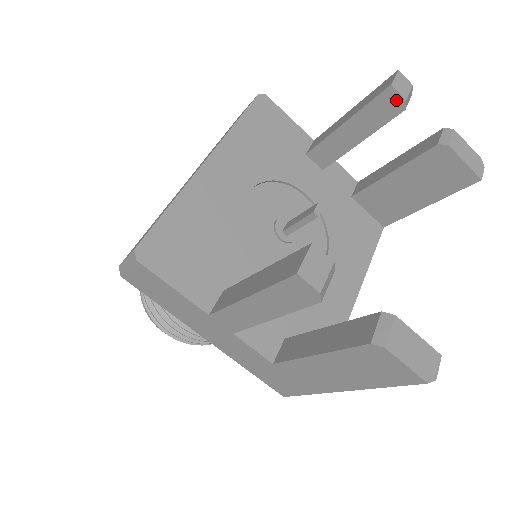
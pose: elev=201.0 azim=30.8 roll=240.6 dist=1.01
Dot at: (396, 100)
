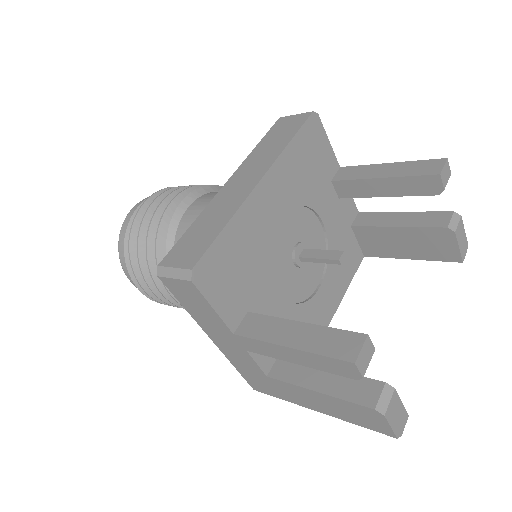
Dot at: (436, 186)
